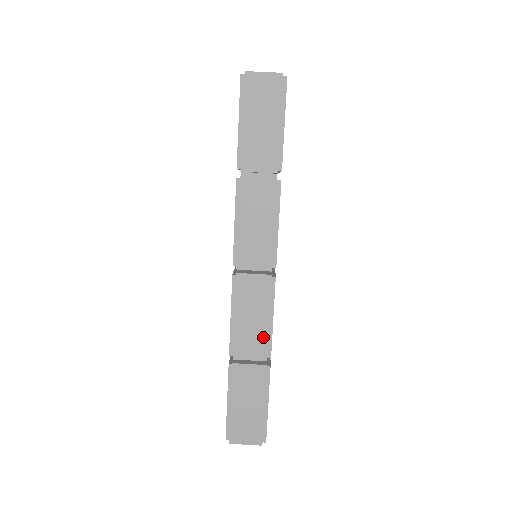
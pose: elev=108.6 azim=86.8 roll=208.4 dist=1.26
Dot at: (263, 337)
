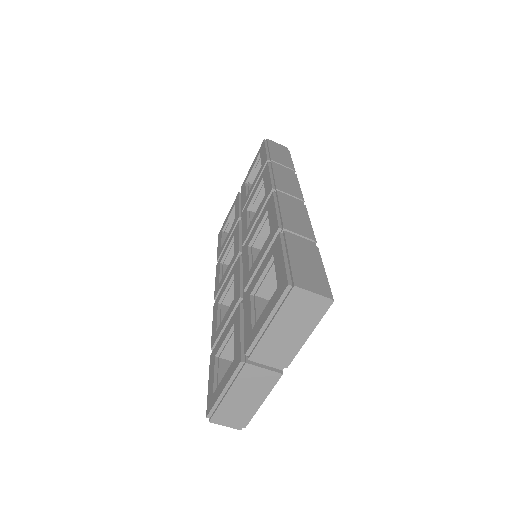
Dot at: occluded
